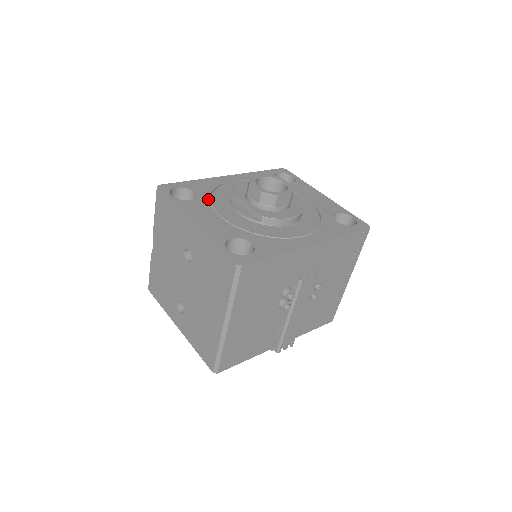
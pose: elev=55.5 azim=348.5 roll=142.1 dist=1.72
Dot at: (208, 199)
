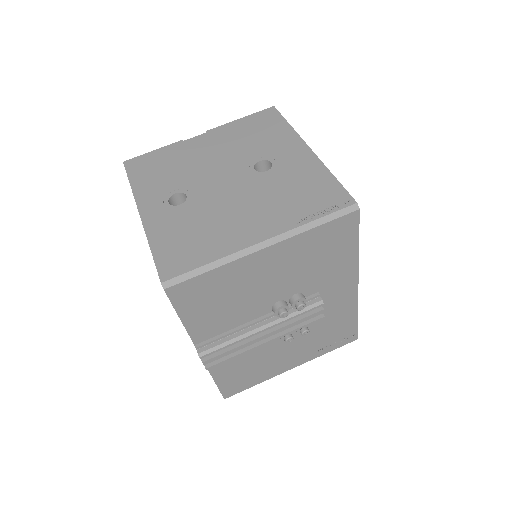
Dot at: occluded
